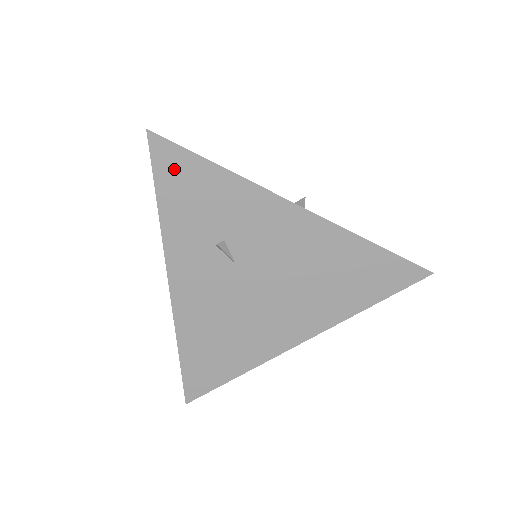
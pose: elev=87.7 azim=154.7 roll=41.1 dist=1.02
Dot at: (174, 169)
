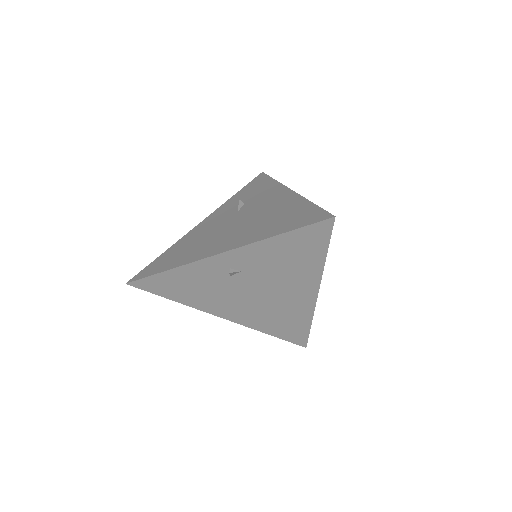
Dot at: (257, 182)
